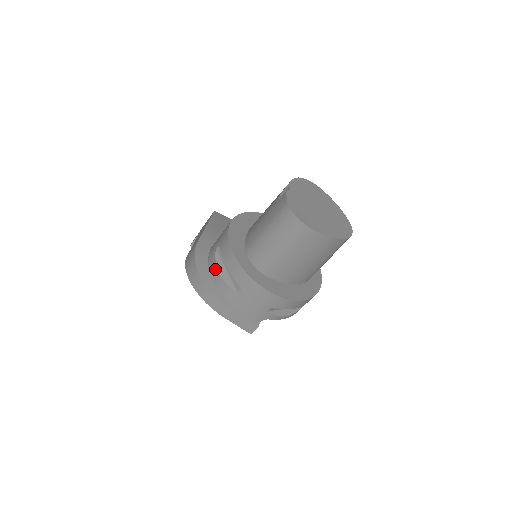
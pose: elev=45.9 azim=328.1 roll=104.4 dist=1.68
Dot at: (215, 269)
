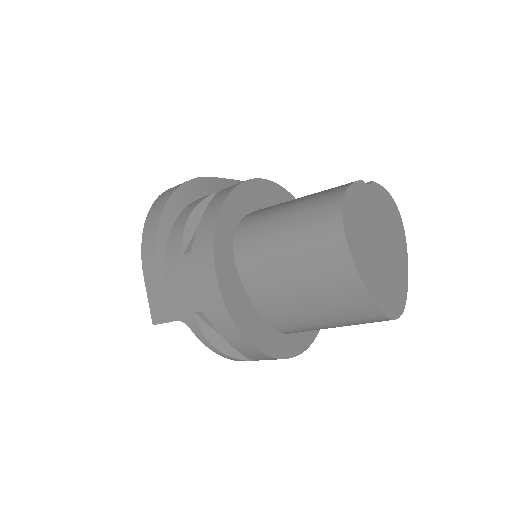
Dot at: (191, 209)
